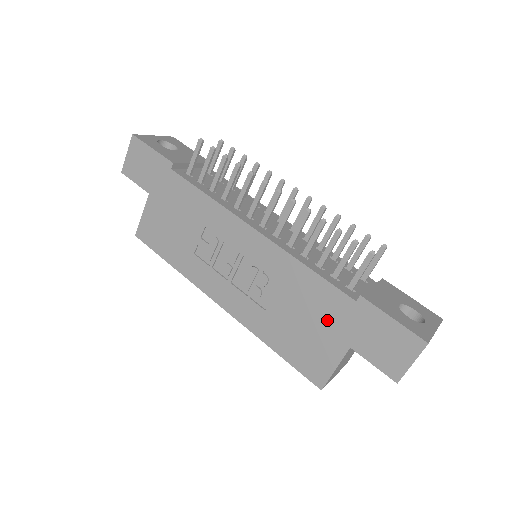
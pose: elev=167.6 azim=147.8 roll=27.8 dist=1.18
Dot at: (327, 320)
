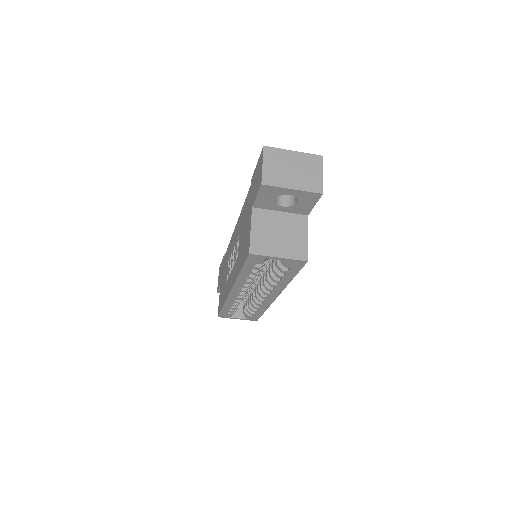
Dot at: (247, 213)
